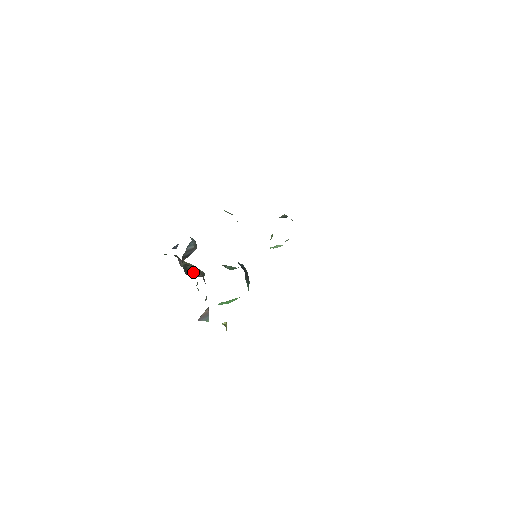
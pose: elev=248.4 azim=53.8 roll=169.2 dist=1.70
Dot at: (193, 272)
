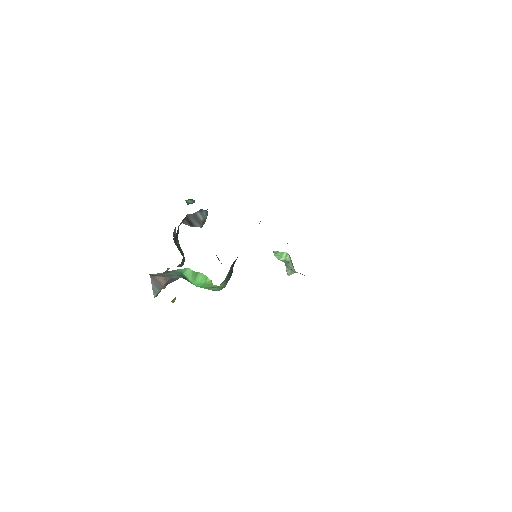
Dot at: (179, 247)
